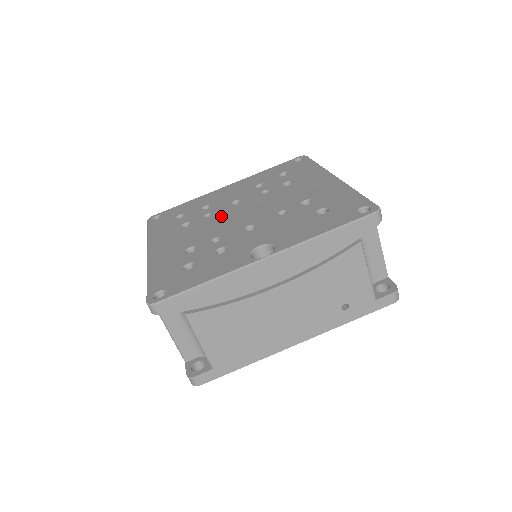
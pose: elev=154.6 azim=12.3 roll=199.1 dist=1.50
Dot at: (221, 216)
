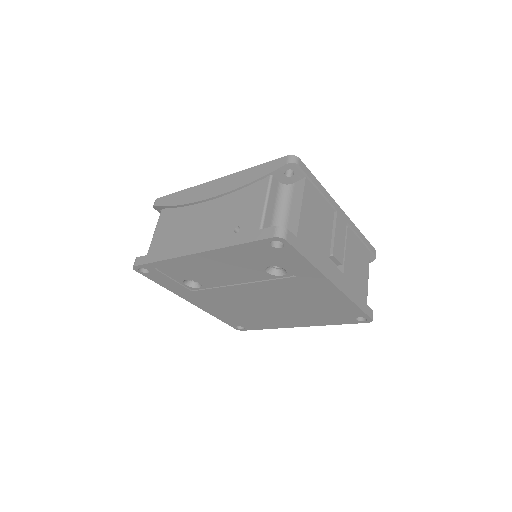
Dot at: occluded
